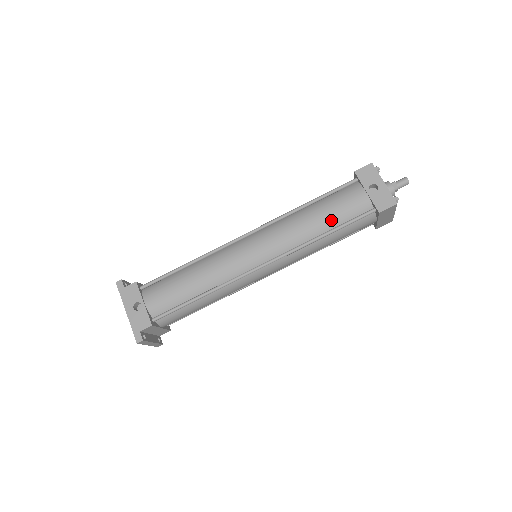
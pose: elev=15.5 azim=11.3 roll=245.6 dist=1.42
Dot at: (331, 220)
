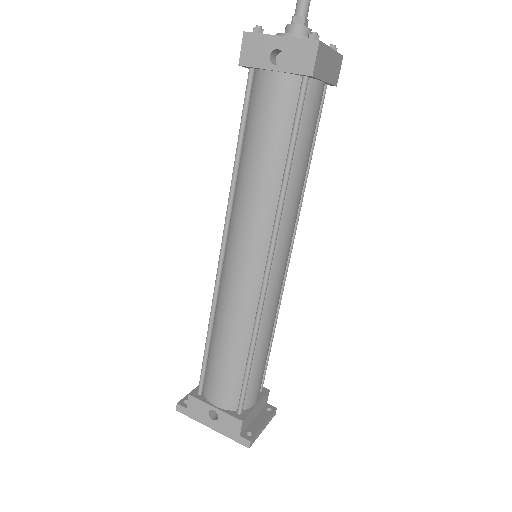
Dot at: (276, 145)
